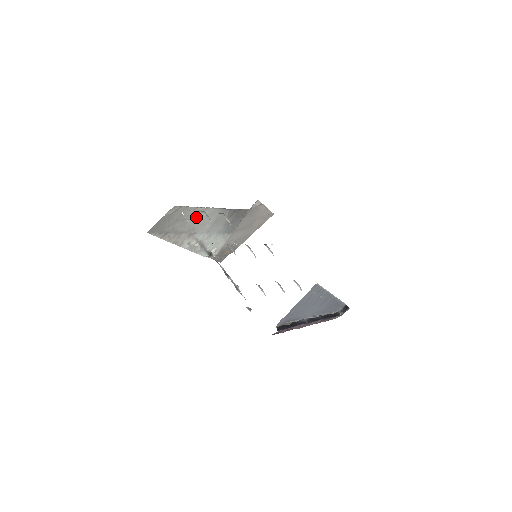
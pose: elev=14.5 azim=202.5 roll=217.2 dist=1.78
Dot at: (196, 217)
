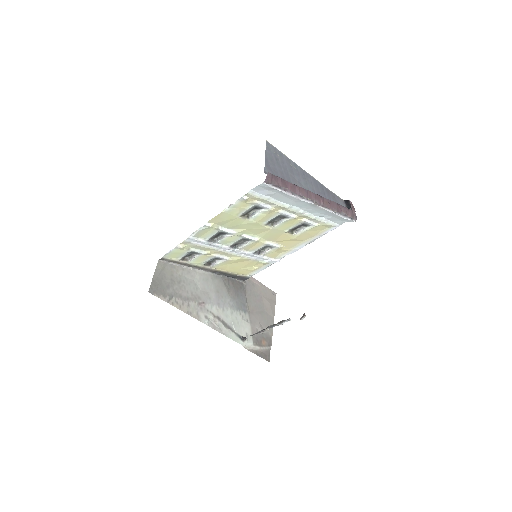
Dot at: (191, 282)
